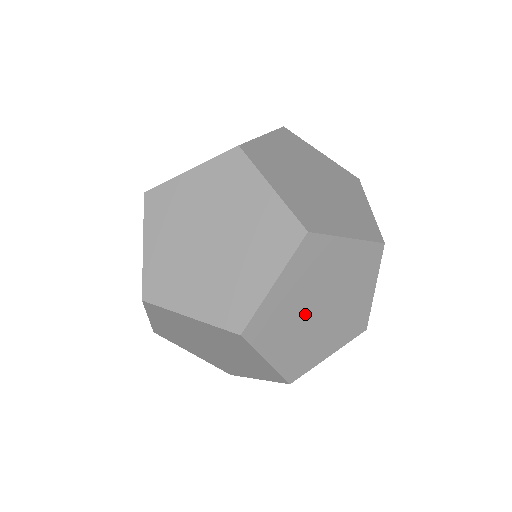
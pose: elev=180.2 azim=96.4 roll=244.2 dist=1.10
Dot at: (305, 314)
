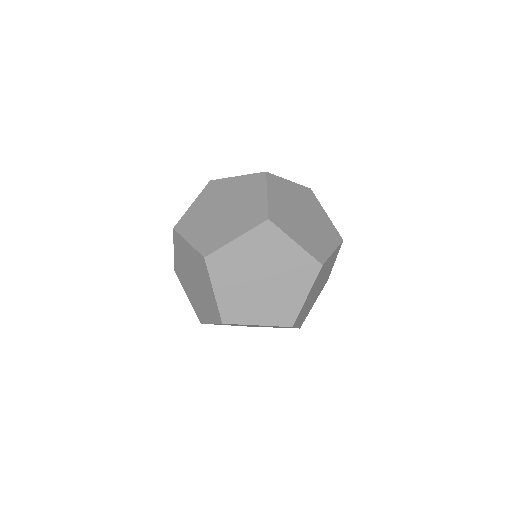
Dot at: (242, 325)
